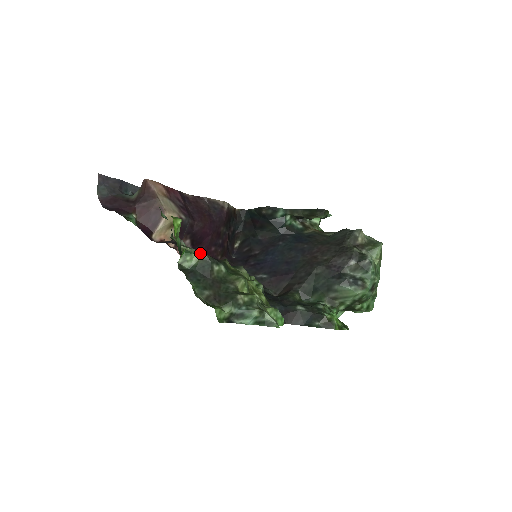
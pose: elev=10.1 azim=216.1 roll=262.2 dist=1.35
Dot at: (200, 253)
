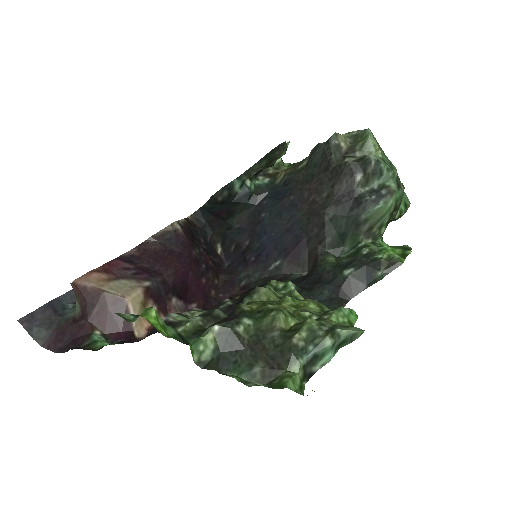
Dot at: (208, 329)
